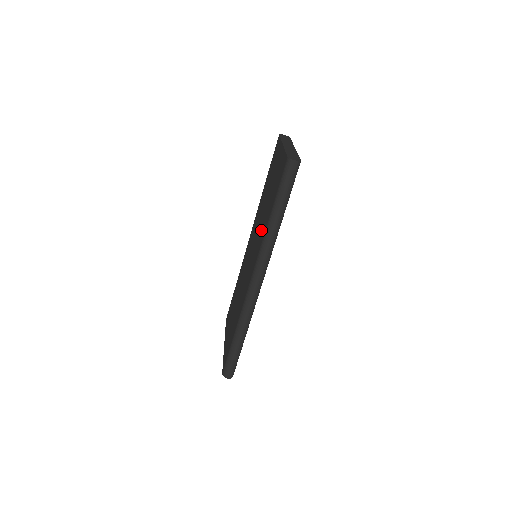
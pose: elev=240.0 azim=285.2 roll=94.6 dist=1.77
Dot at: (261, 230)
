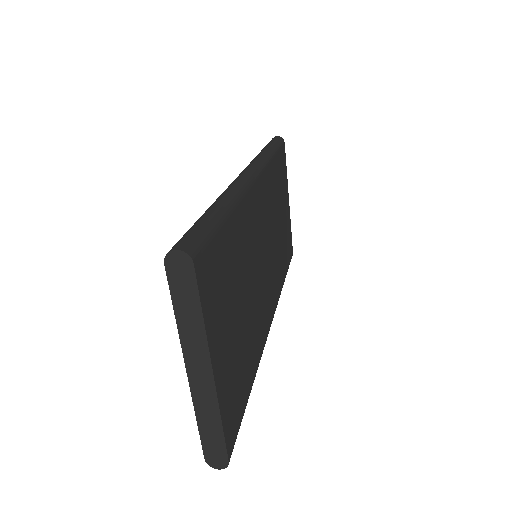
Dot at: occluded
